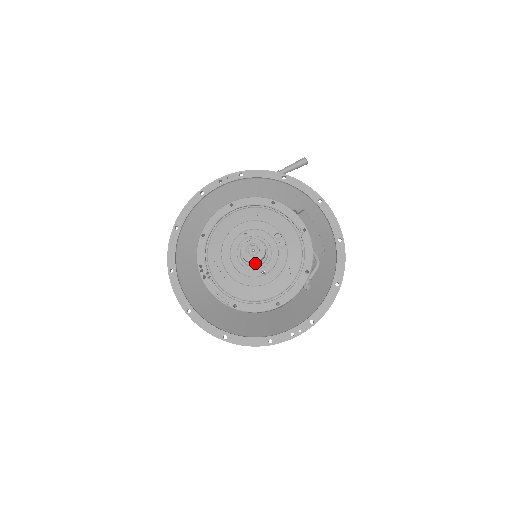
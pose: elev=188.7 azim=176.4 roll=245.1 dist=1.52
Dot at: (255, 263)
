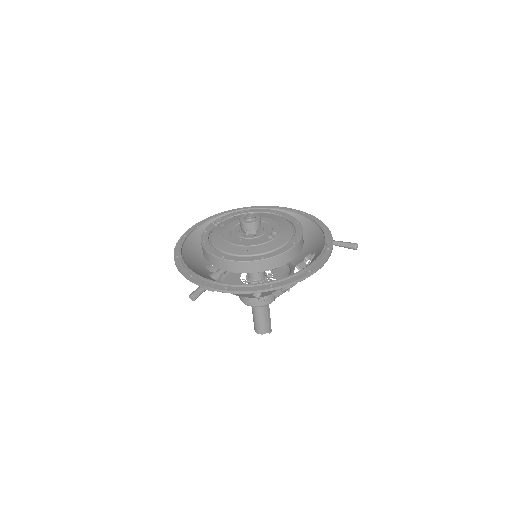
Dot at: (243, 227)
